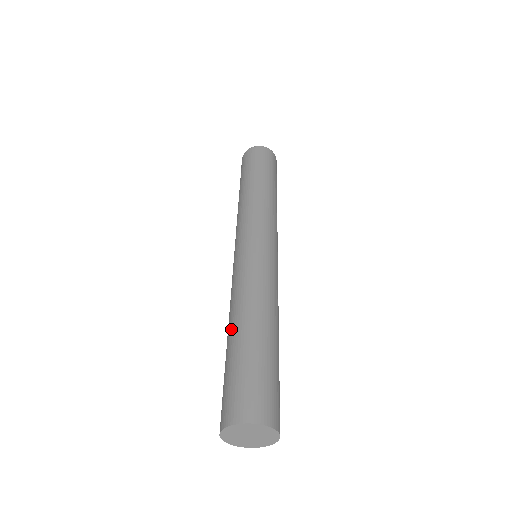
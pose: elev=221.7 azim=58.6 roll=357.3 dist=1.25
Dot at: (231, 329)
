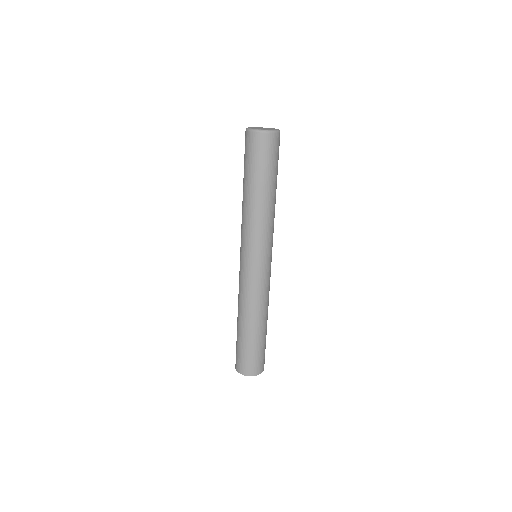
Dot at: (251, 326)
